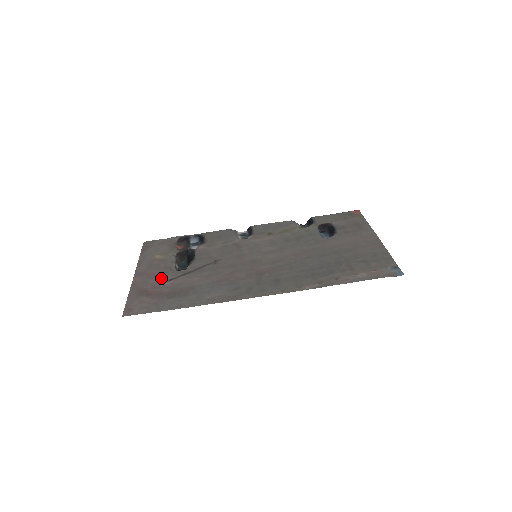
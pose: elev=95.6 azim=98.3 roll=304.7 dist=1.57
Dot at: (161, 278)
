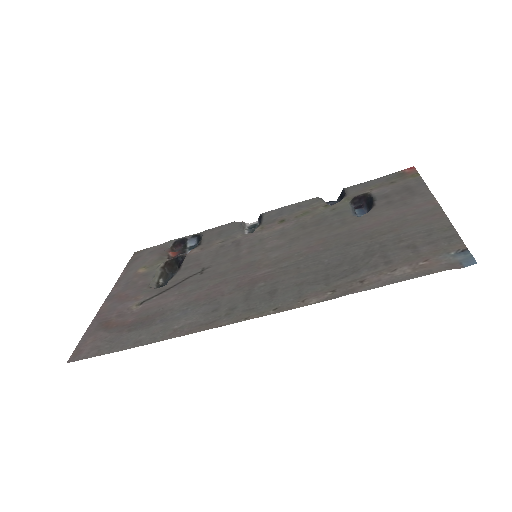
Dot at: (132, 301)
